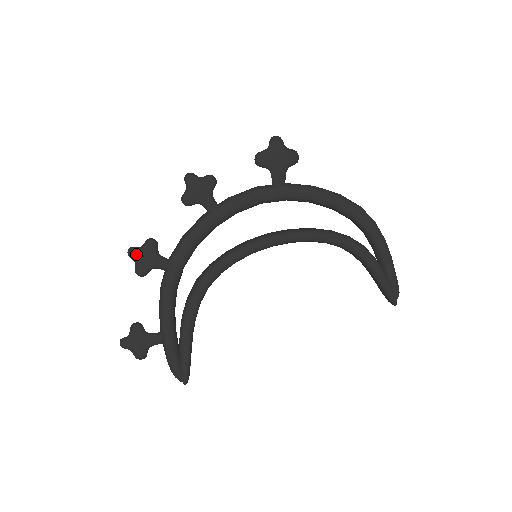
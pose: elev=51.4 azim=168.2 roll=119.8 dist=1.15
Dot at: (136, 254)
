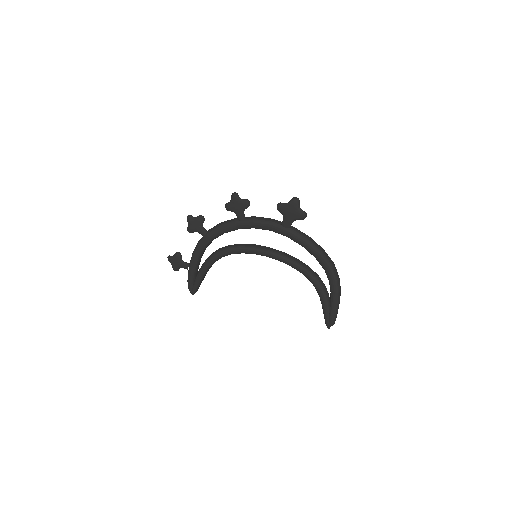
Dot at: (190, 220)
